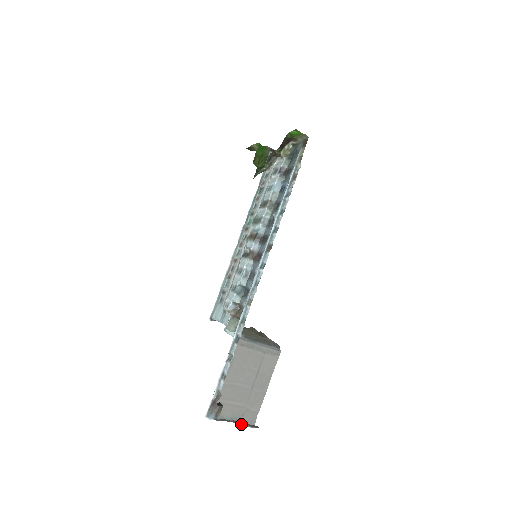
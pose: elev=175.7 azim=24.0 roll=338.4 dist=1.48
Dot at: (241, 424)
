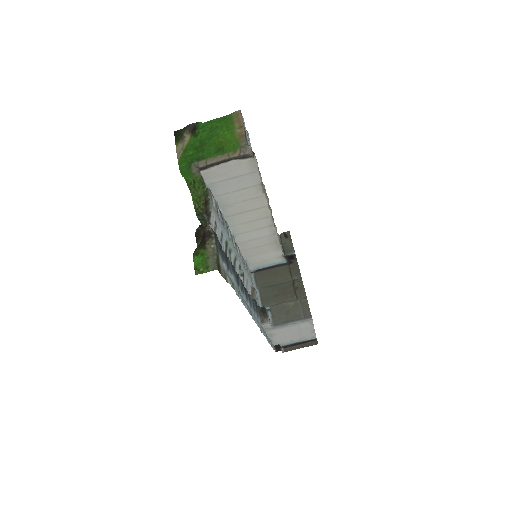
Dot at: (304, 341)
